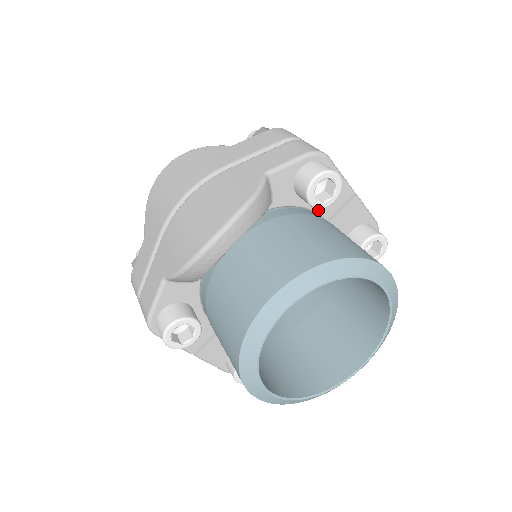
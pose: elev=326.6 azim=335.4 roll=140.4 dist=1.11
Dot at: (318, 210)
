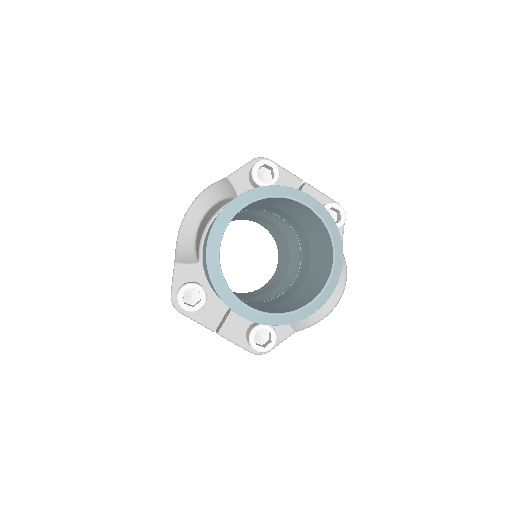
Dot at: occluded
